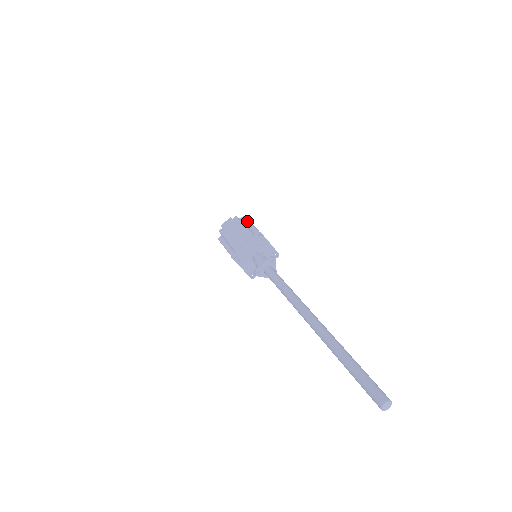
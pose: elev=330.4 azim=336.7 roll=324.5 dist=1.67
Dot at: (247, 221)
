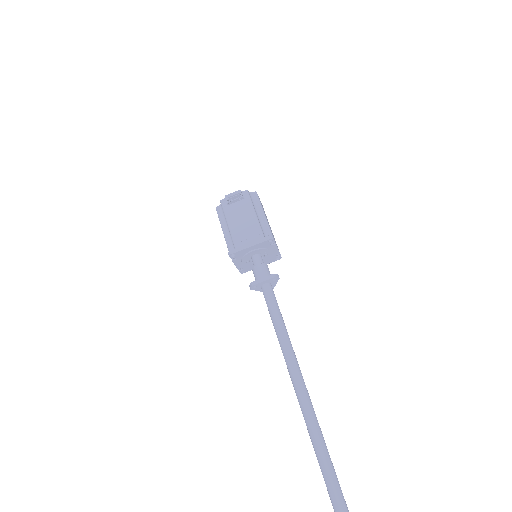
Dot at: (259, 203)
